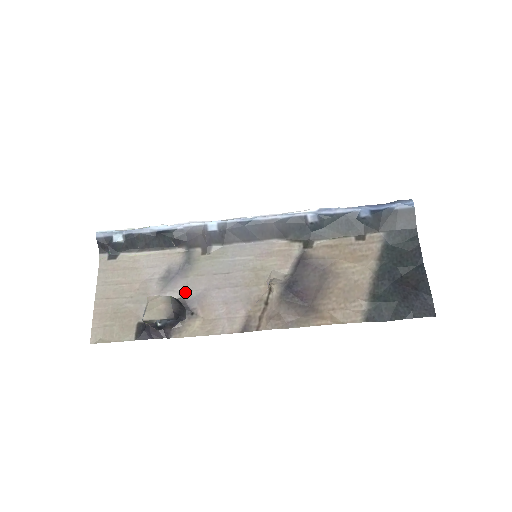
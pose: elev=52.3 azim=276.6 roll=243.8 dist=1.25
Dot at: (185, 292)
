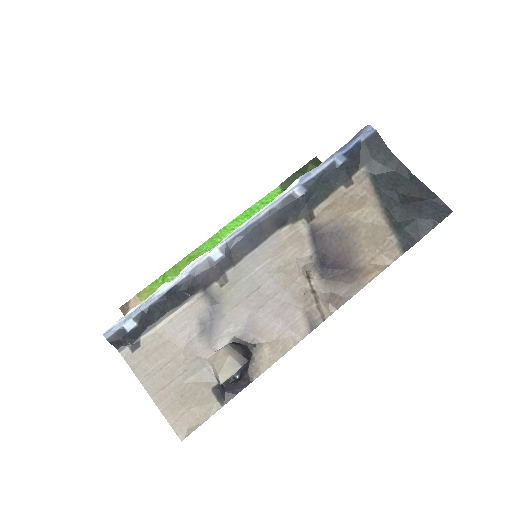
Dot at: (233, 331)
